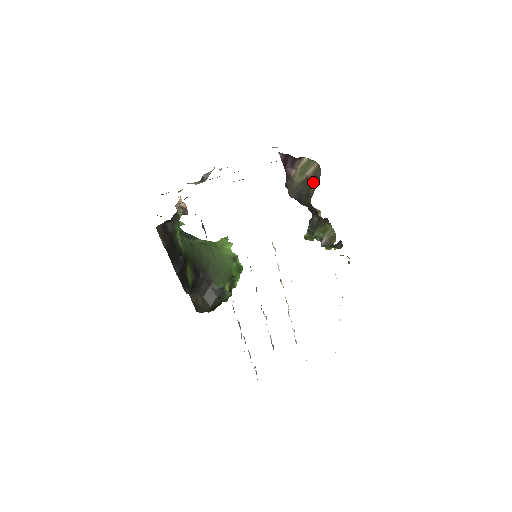
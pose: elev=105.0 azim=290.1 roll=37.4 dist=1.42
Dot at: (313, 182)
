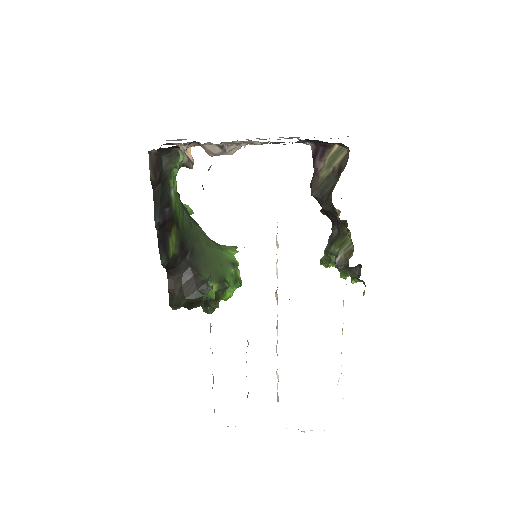
Dot at: (339, 172)
